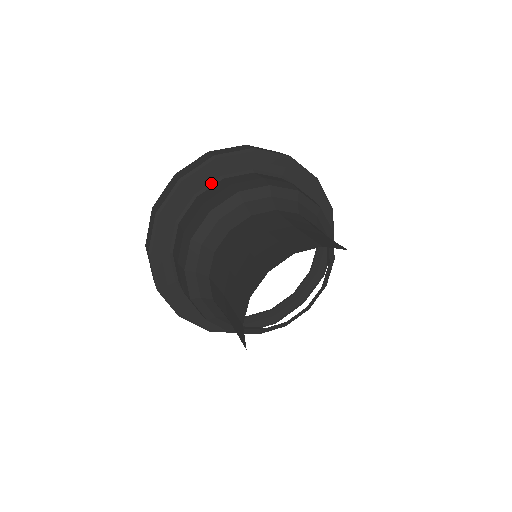
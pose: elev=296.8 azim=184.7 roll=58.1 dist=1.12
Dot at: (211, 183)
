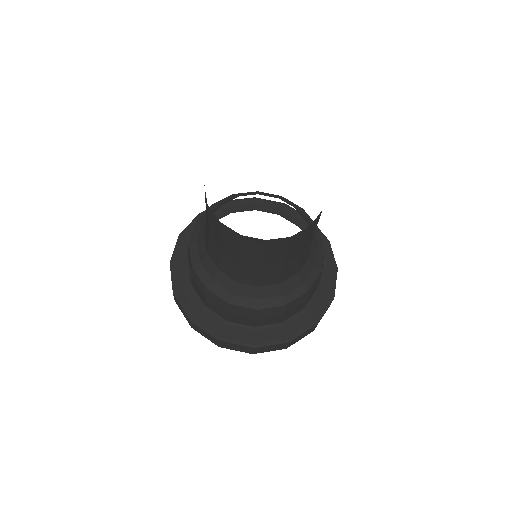
Dot at: (222, 216)
